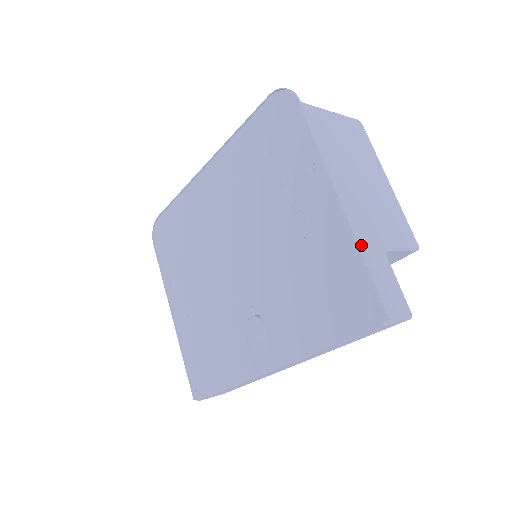
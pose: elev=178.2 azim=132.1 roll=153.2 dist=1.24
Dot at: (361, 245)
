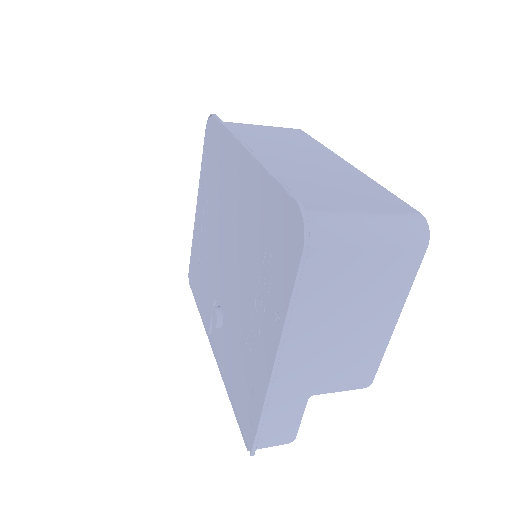
Dot at: (278, 395)
